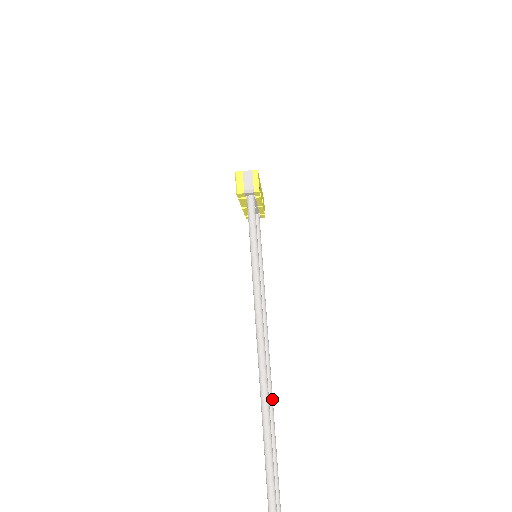
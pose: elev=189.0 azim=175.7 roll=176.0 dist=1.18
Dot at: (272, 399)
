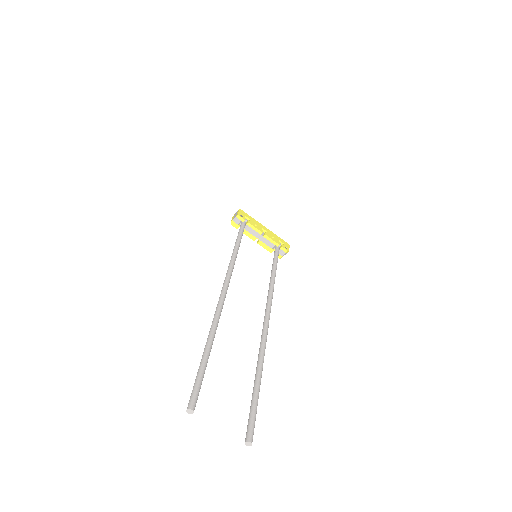
Dot at: (265, 334)
